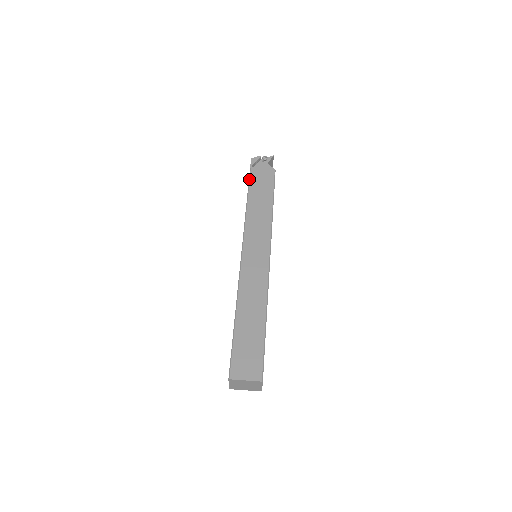
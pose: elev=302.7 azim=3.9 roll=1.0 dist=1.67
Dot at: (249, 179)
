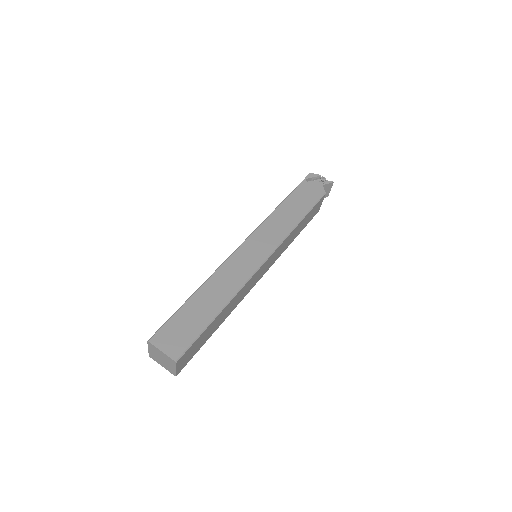
Dot at: (295, 188)
